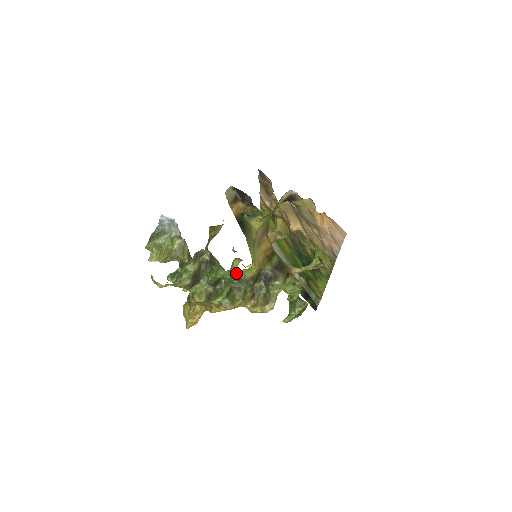
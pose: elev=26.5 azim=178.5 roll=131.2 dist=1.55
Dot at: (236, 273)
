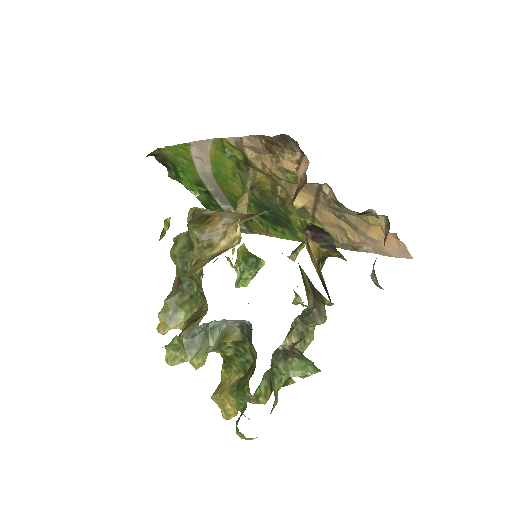
Dot at: occluded
